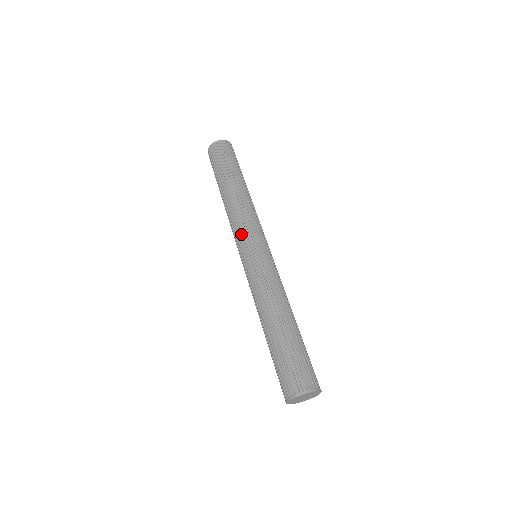
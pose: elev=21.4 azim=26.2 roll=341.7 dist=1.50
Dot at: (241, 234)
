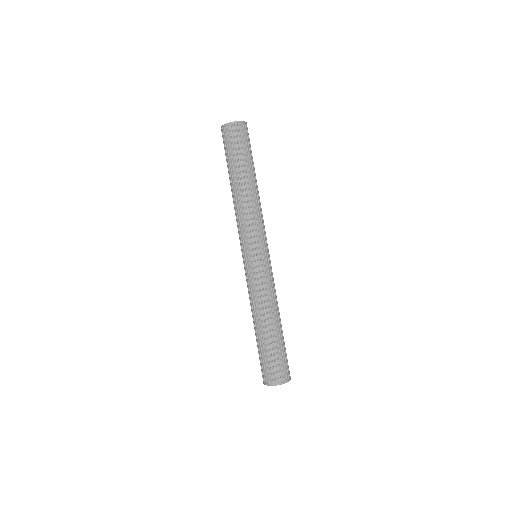
Dot at: (256, 236)
